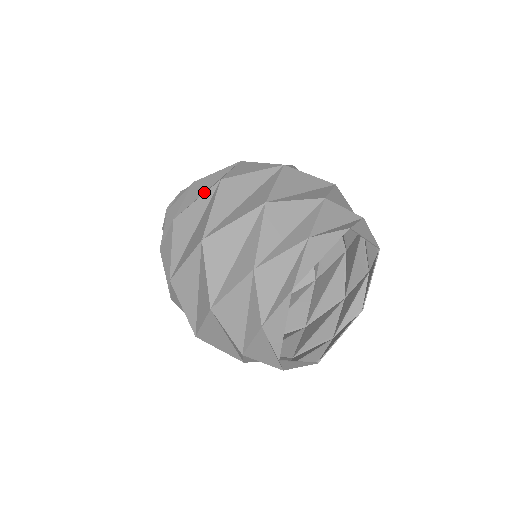
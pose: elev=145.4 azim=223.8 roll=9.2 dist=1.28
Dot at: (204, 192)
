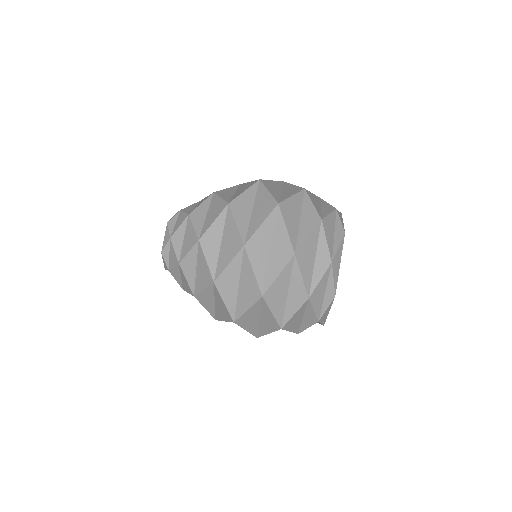
Dot at: (214, 305)
